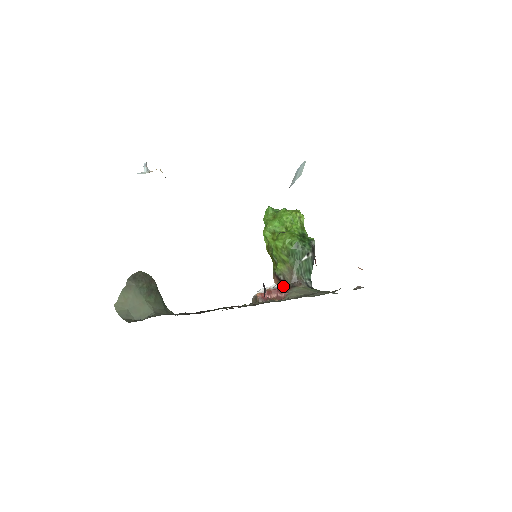
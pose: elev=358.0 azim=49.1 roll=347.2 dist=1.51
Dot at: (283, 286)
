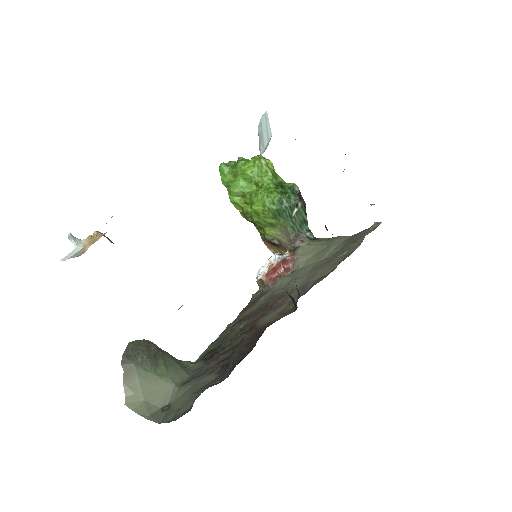
Dot at: (281, 249)
